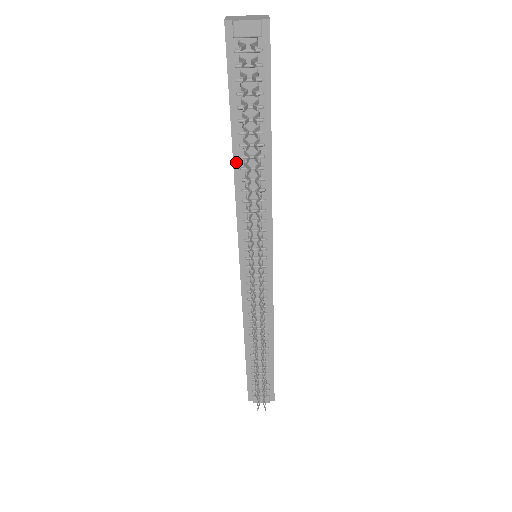
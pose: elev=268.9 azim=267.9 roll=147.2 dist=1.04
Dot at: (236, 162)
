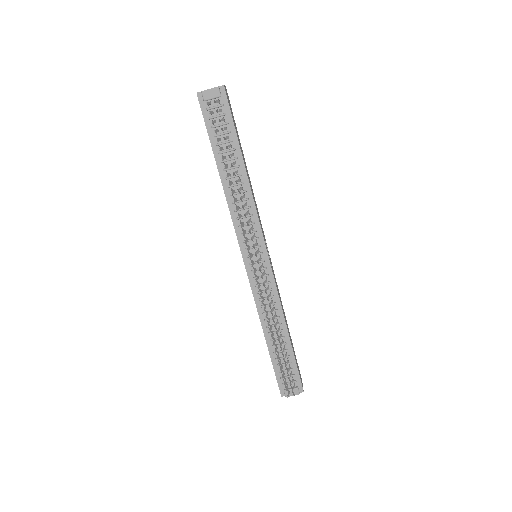
Dot at: (224, 183)
